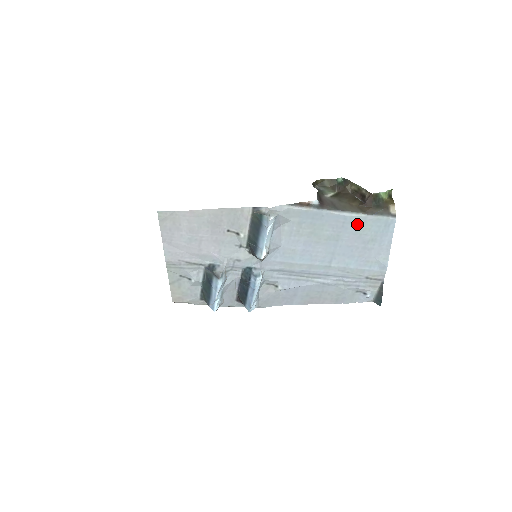
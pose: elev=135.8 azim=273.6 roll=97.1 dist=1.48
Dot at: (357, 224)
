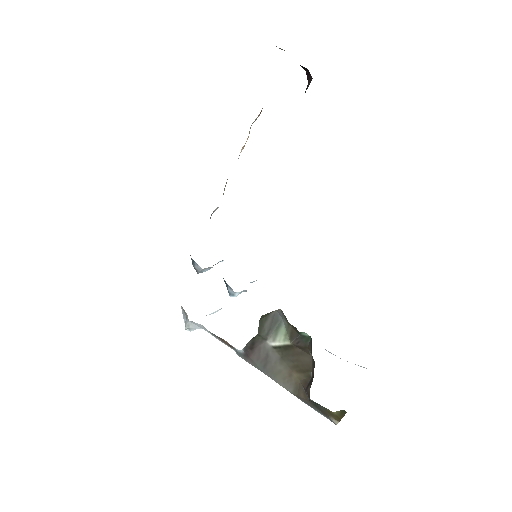
Dot at: occluded
